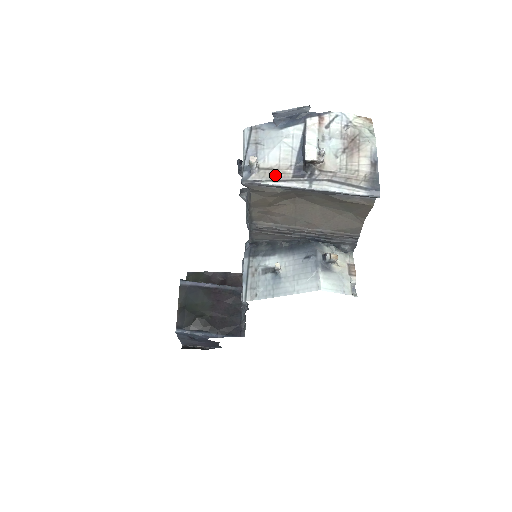
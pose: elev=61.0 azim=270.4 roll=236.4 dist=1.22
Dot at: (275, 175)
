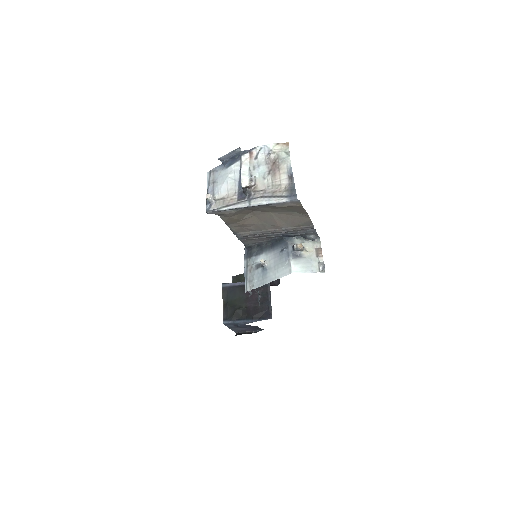
Dot at: (226, 202)
